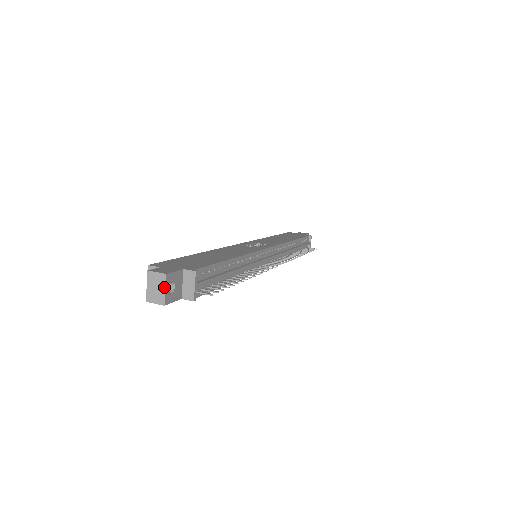
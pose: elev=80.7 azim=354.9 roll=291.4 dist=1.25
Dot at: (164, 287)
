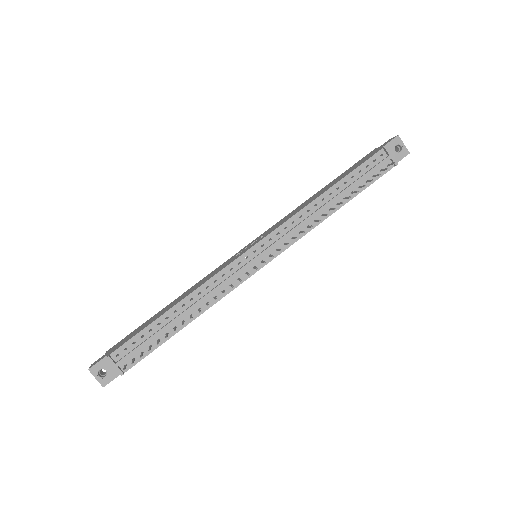
Dot at: (95, 377)
